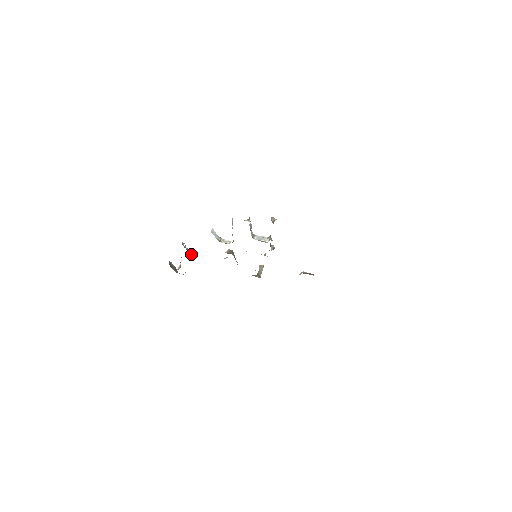
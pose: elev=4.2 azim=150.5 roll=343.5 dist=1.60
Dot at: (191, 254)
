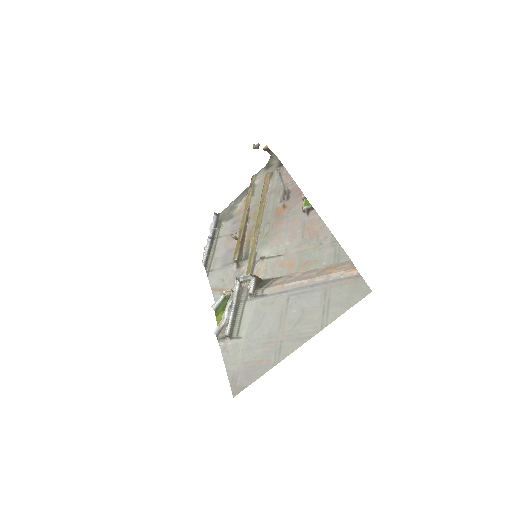
Dot at: (213, 220)
